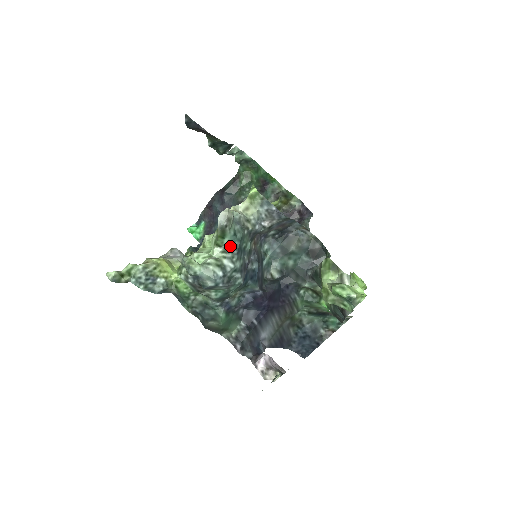
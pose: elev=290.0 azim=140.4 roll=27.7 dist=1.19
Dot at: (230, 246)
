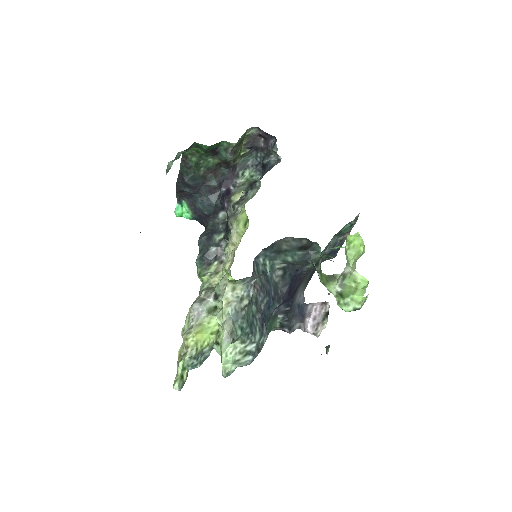
Dot at: (244, 337)
